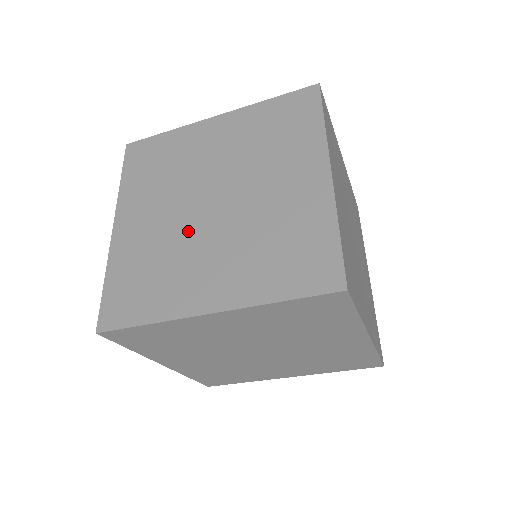
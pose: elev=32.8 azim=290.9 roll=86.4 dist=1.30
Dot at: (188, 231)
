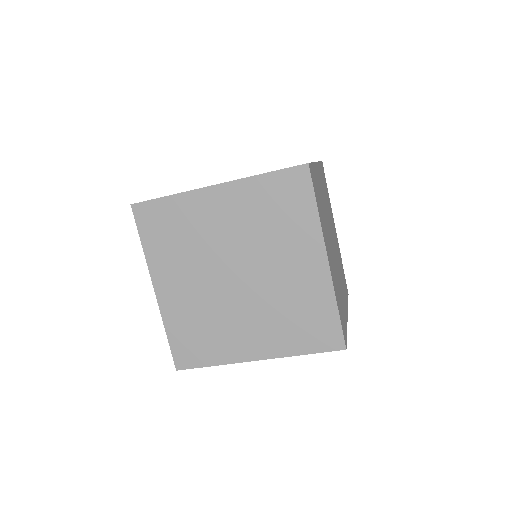
Dot at: (223, 300)
